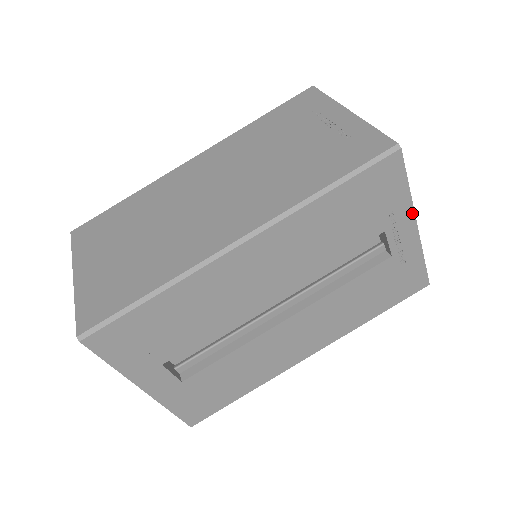
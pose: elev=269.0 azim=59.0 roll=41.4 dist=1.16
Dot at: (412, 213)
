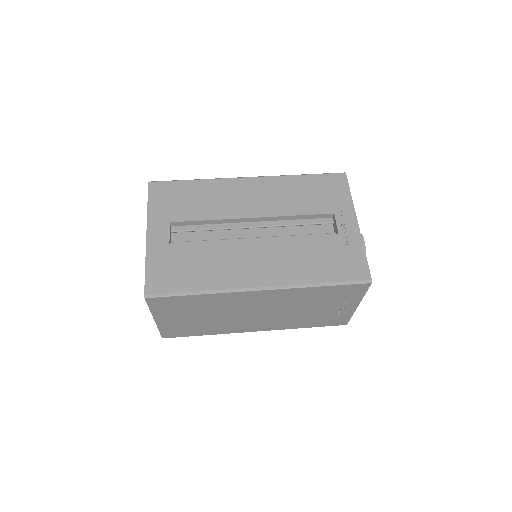
Dot at: (354, 211)
